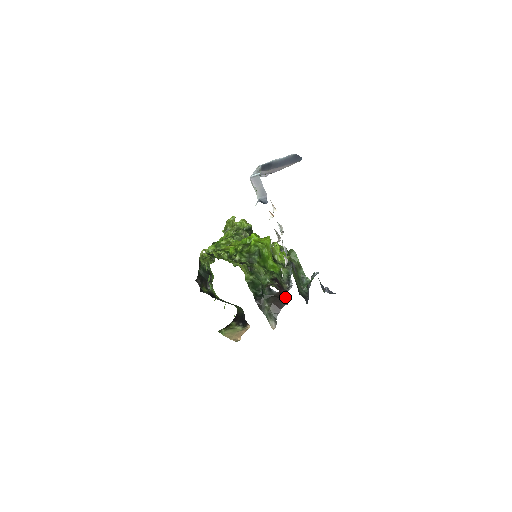
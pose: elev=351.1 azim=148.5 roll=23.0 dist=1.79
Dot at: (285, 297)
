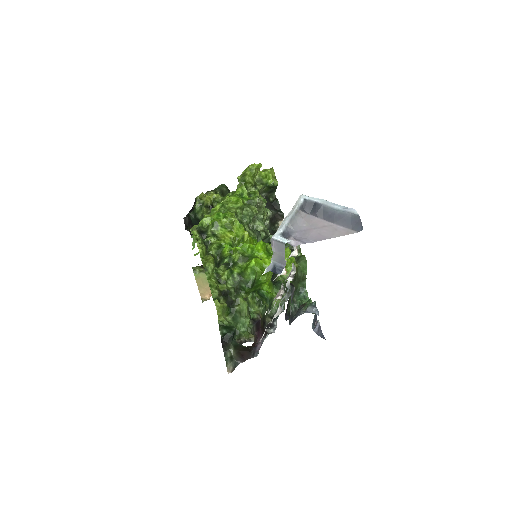
Dot at: (258, 347)
